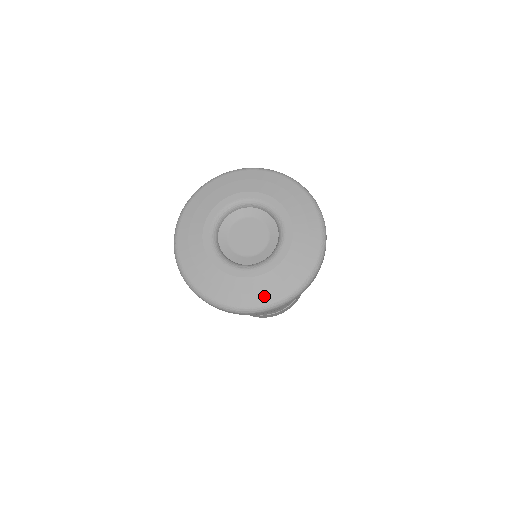
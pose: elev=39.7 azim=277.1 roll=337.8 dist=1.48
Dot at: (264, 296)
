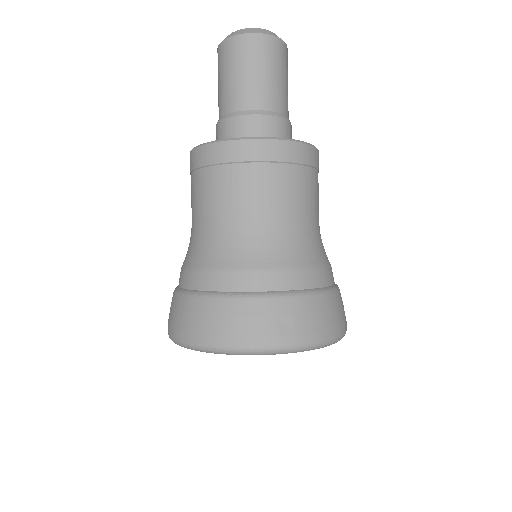
Dot at: occluded
